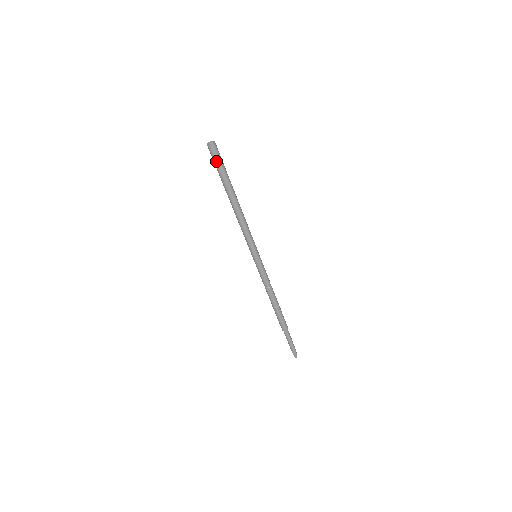
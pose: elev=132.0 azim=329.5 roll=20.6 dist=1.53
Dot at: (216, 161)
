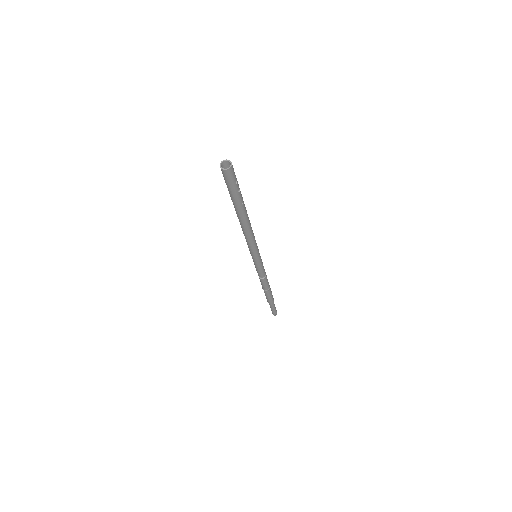
Dot at: (230, 184)
